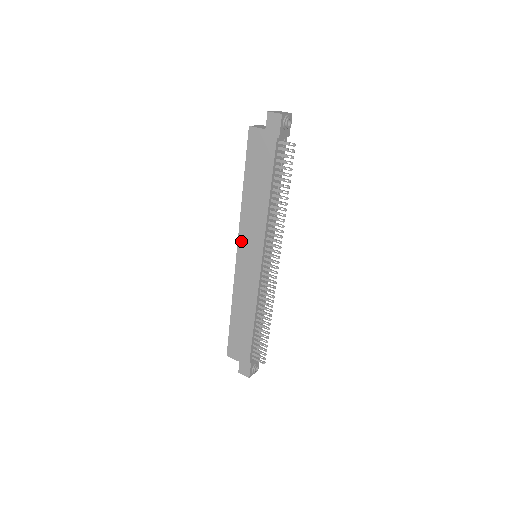
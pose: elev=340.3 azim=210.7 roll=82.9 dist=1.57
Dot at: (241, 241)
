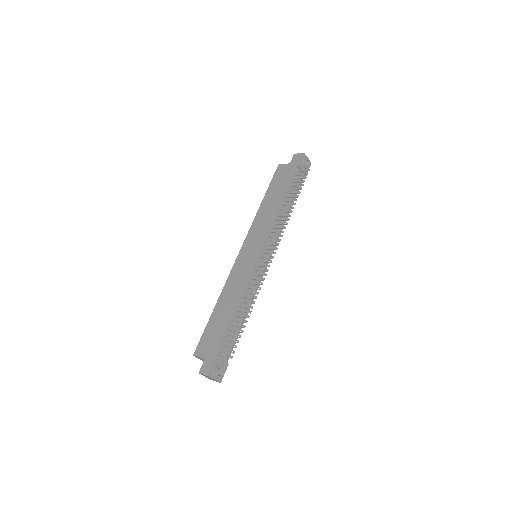
Dot at: (247, 240)
